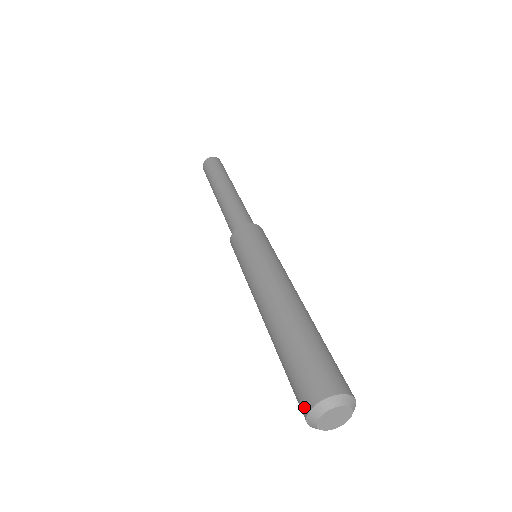
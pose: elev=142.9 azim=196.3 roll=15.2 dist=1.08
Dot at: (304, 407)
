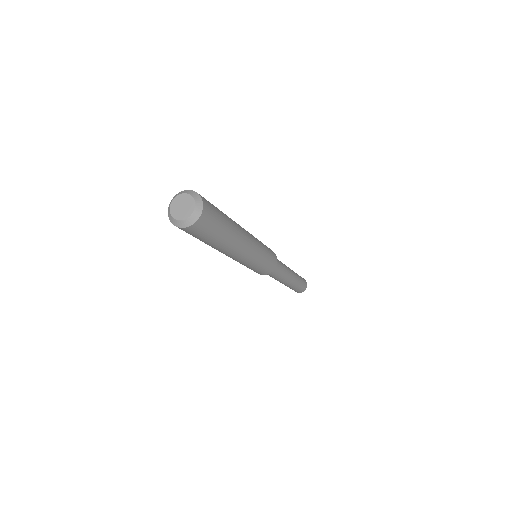
Dot at: (175, 225)
